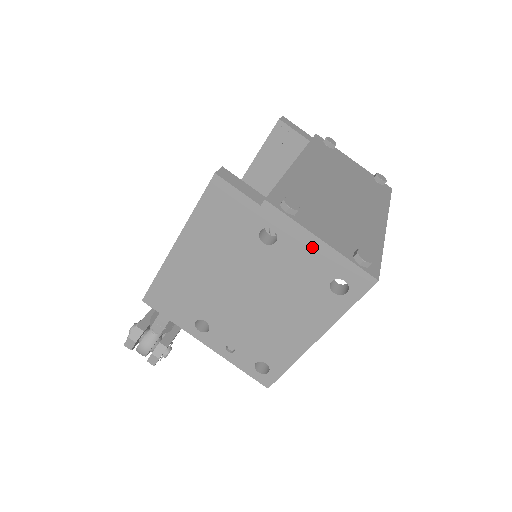
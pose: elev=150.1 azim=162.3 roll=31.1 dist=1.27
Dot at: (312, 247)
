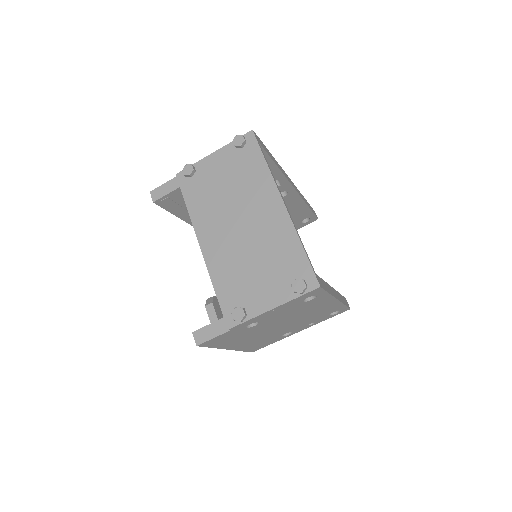
Dot at: (274, 311)
